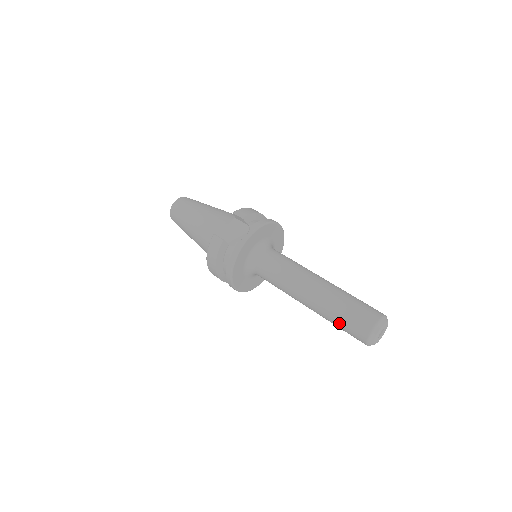
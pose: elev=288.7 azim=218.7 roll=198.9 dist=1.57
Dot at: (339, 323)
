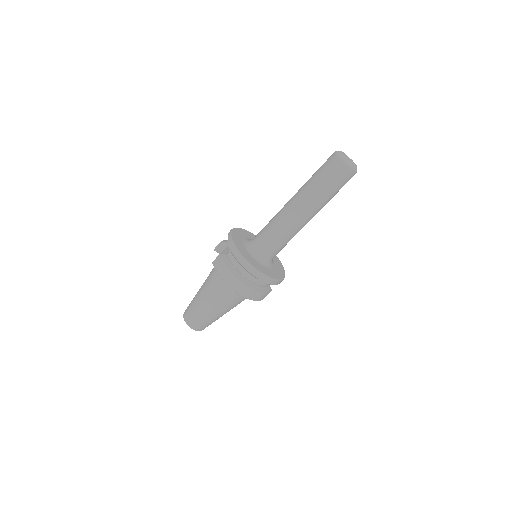
Dot at: (324, 184)
